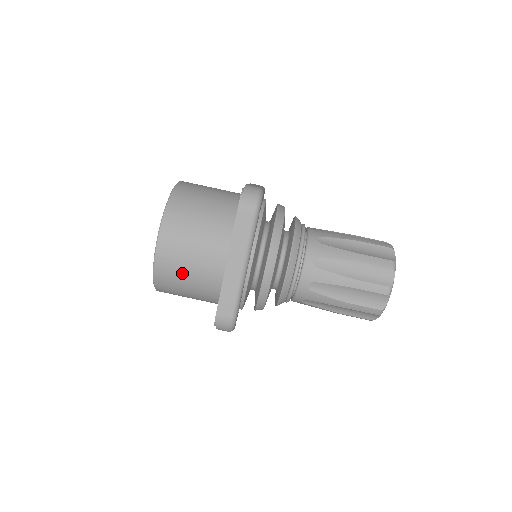
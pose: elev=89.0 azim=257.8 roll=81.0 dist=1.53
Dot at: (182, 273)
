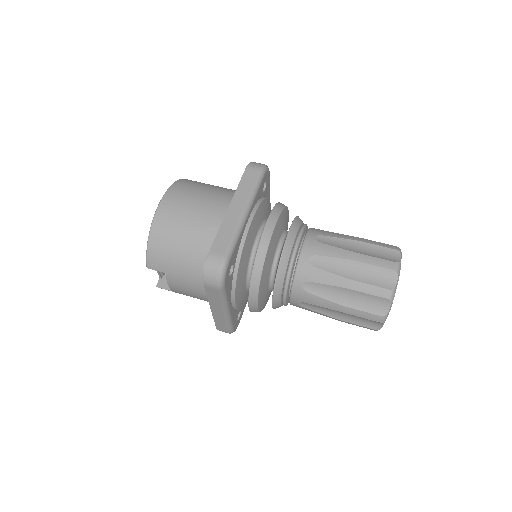
Dot at: (180, 227)
